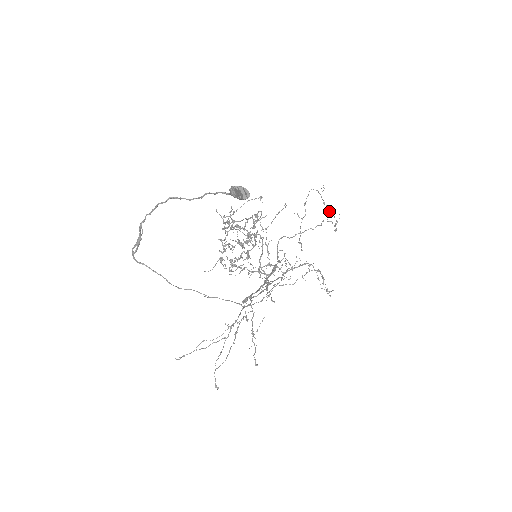
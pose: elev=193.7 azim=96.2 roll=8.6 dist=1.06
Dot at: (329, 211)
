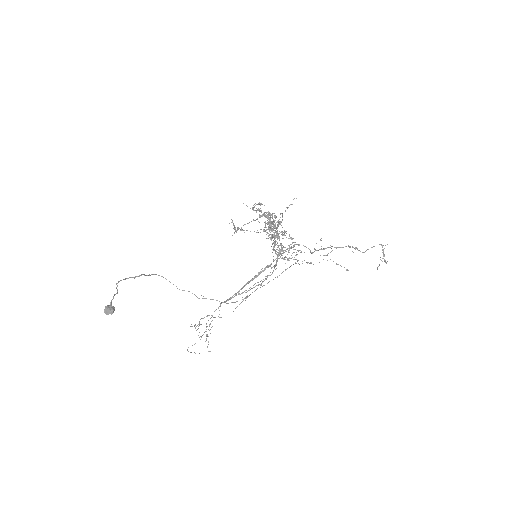
Dot at: occluded
